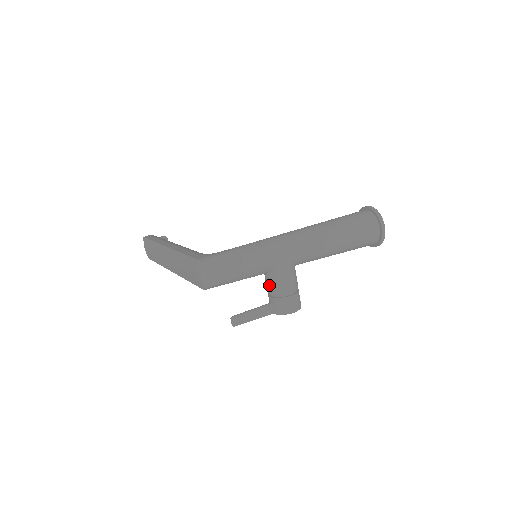
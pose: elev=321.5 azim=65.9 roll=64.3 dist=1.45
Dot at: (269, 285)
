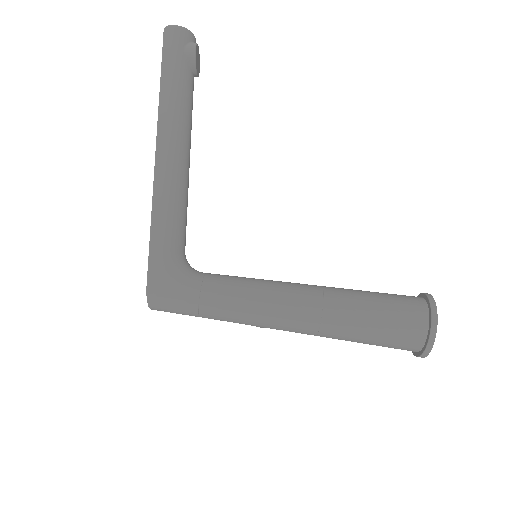
Dot at: occluded
